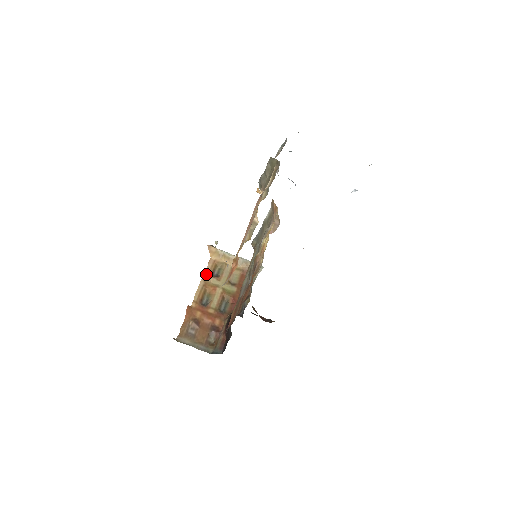
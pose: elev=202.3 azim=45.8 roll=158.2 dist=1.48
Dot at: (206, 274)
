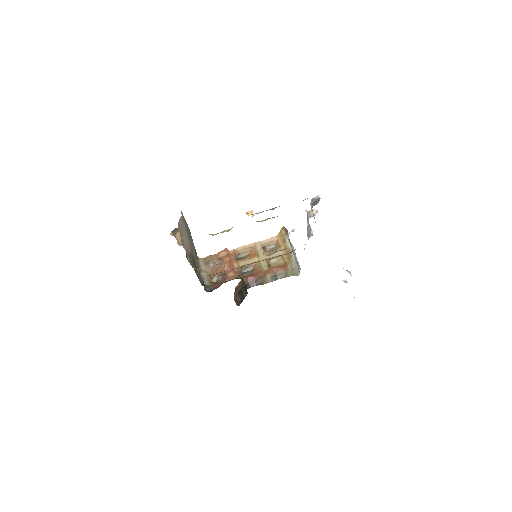
Dot at: (261, 242)
